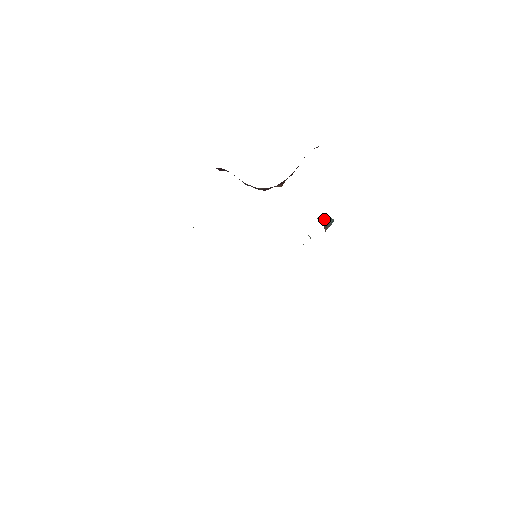
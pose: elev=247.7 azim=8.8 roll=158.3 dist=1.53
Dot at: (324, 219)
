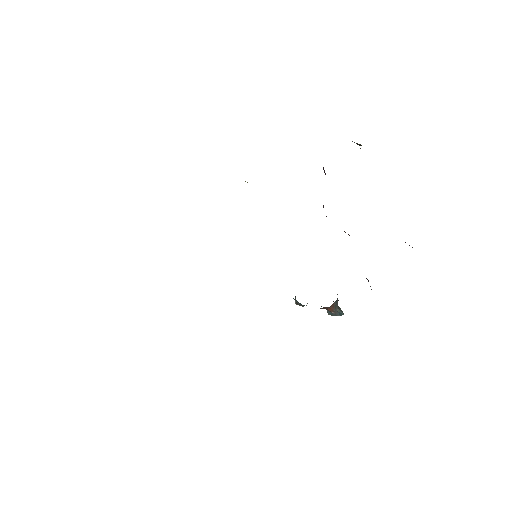
Dot at: occluded
